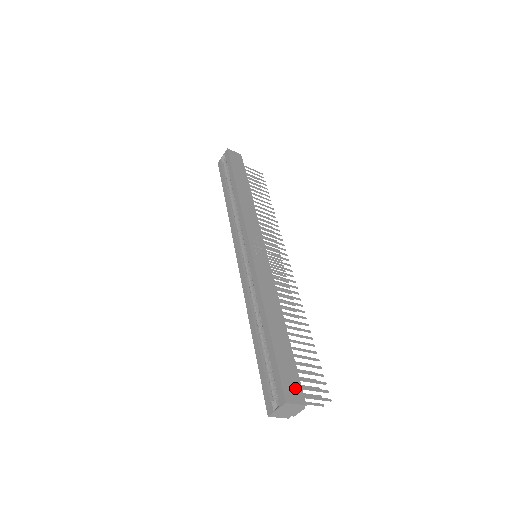
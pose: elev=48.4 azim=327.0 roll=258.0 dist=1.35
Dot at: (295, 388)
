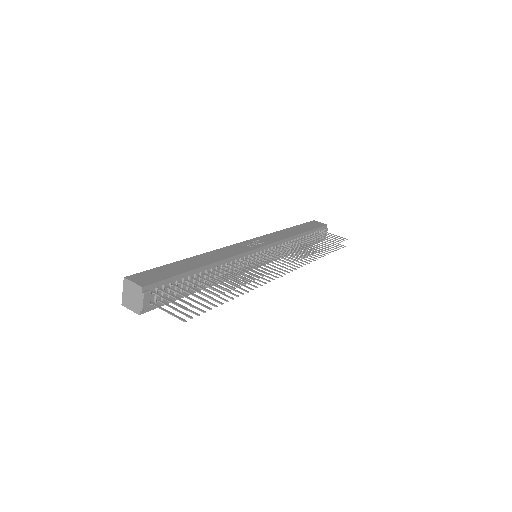
Dot at: (149, 279)
